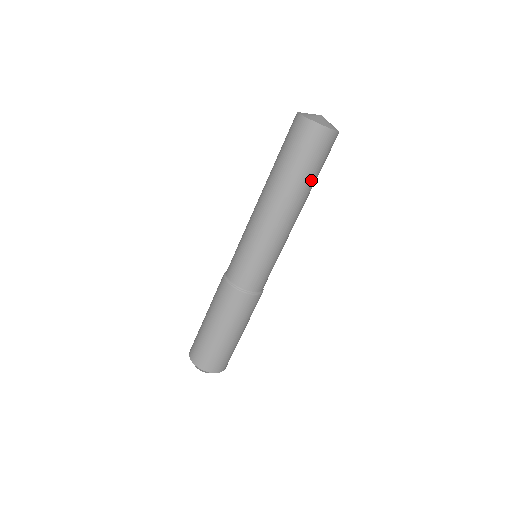
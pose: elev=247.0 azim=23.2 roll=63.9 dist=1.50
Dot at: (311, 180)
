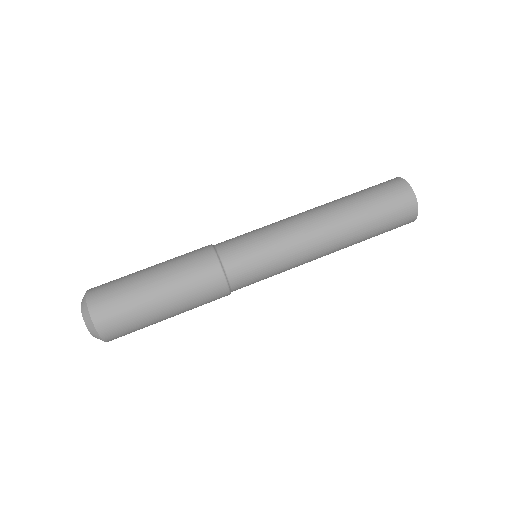
Dot at: (363, 211)
